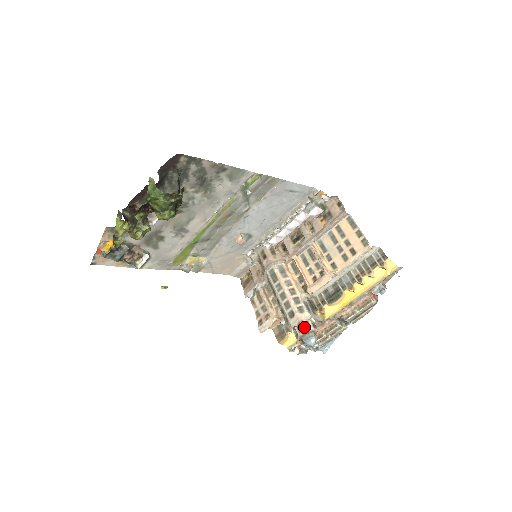
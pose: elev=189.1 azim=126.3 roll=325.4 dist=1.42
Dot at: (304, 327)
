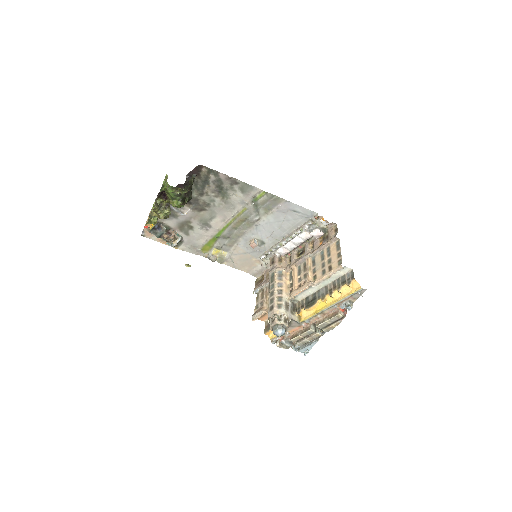
Dot at: (276, 319)
